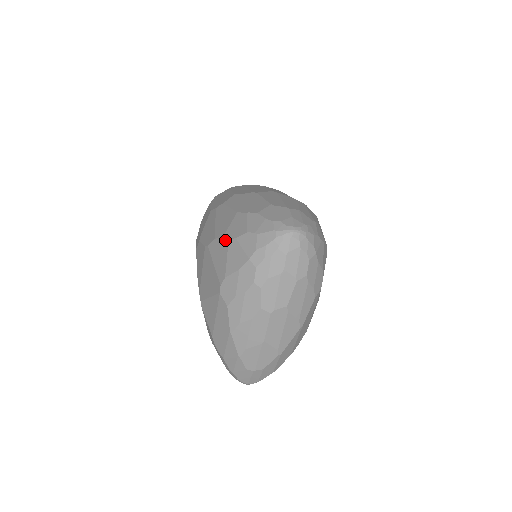
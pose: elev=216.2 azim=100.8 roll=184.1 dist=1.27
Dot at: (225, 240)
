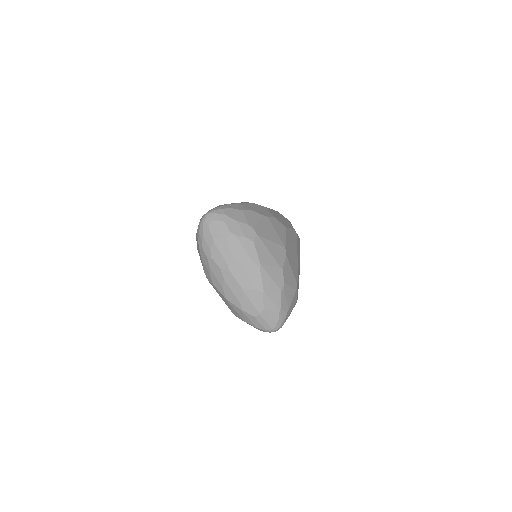
Dot at: occluded
